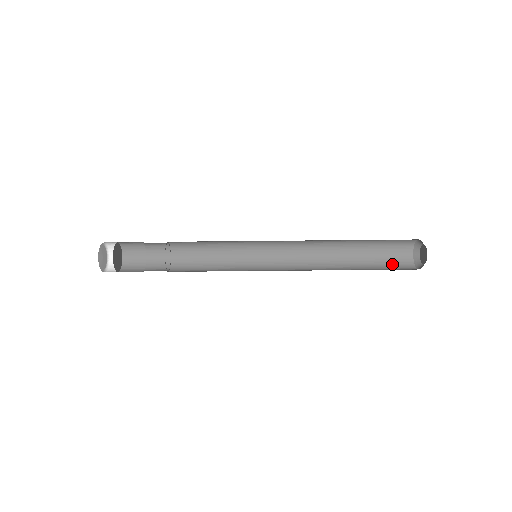
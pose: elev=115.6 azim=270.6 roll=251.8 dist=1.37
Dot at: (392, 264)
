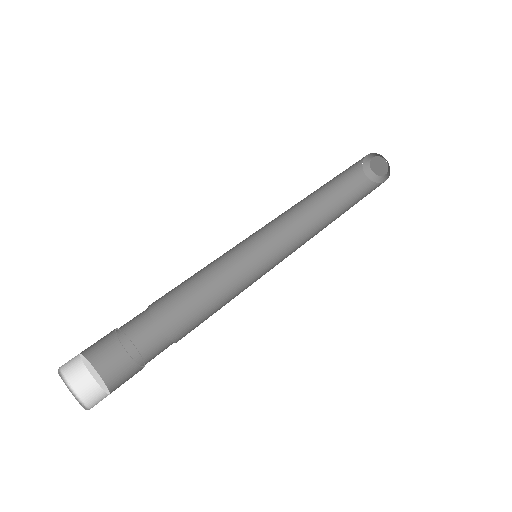
Dot at: (354, 188)
